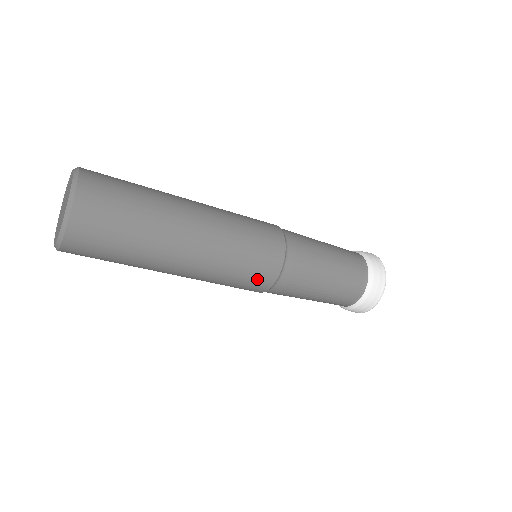
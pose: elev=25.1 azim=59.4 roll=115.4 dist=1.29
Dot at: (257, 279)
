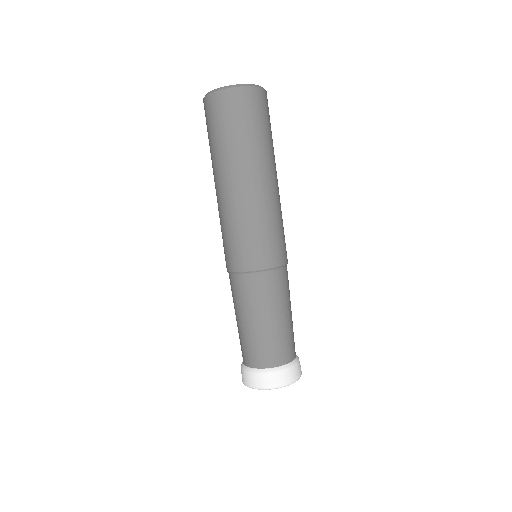
Dot at: (256, 252)
